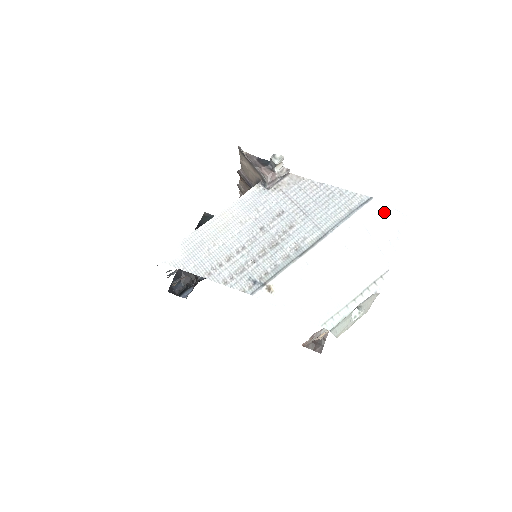
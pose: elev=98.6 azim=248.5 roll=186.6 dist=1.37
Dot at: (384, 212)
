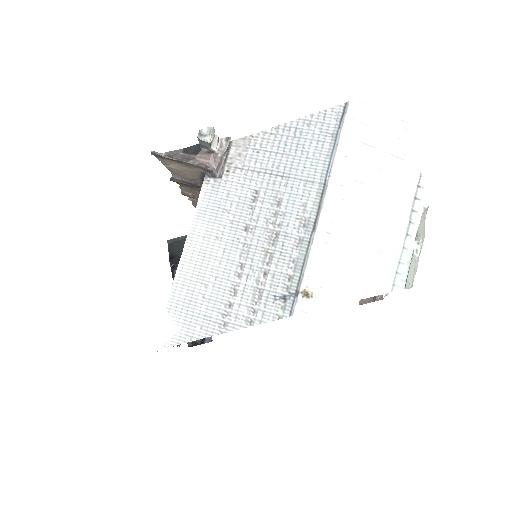
Dot at: (372, 110)
